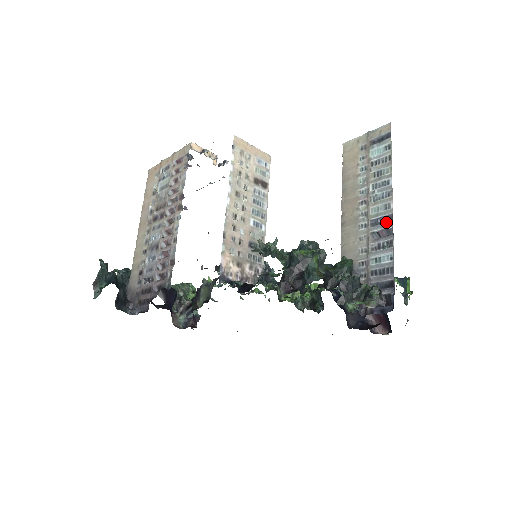
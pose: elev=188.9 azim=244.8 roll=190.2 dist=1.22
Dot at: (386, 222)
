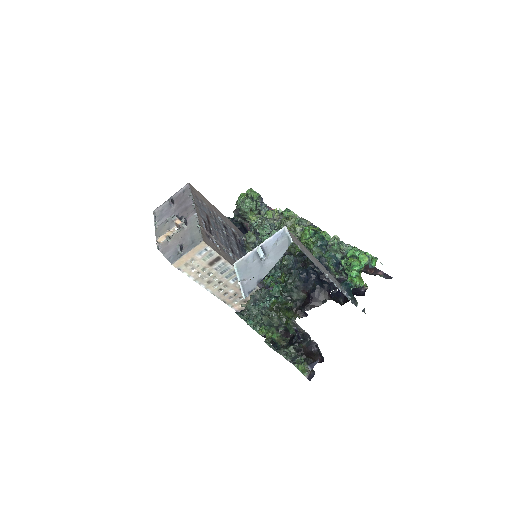
Dot at: occluded
